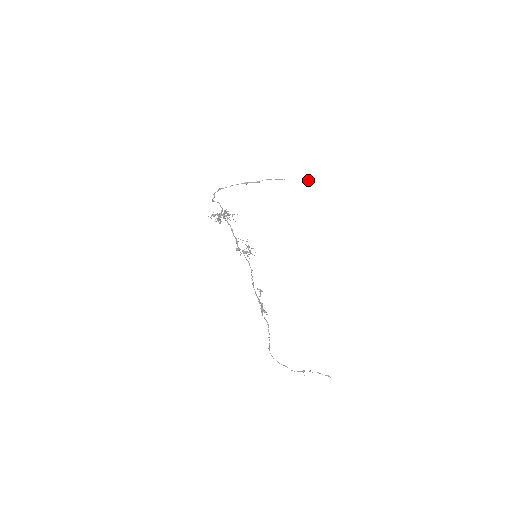
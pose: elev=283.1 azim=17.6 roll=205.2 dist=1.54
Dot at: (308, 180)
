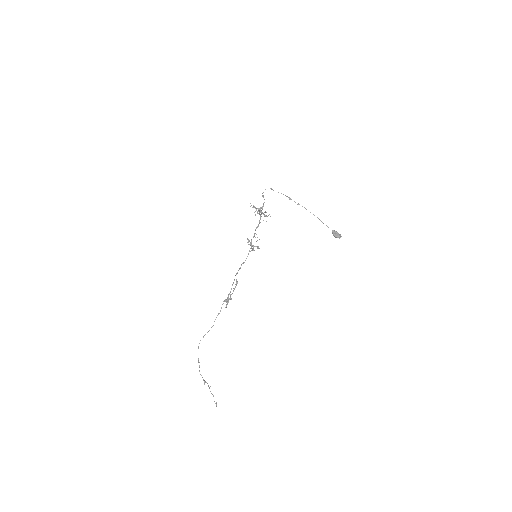
Dot at: (334, 233)
